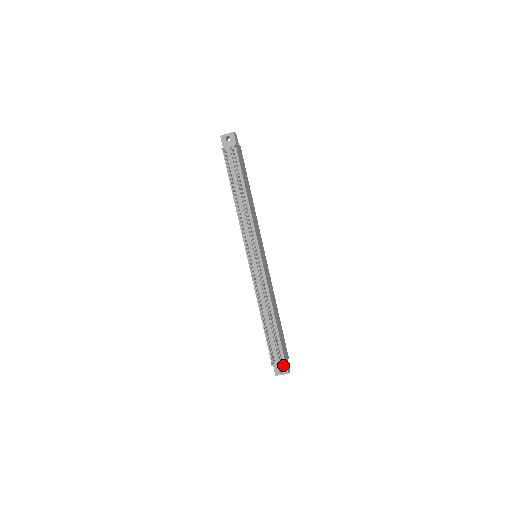
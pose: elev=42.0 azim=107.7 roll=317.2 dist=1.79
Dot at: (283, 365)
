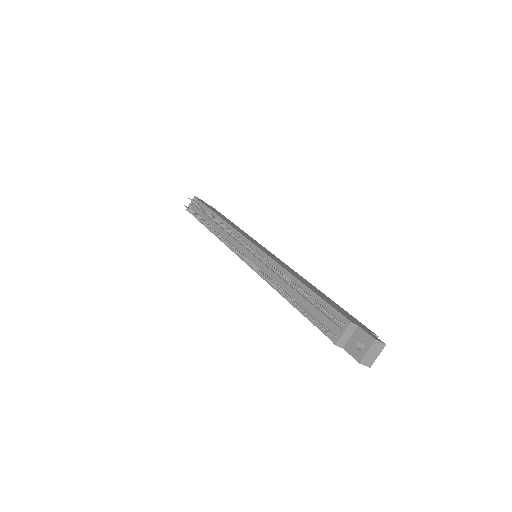
Dot at: (358, 335)
